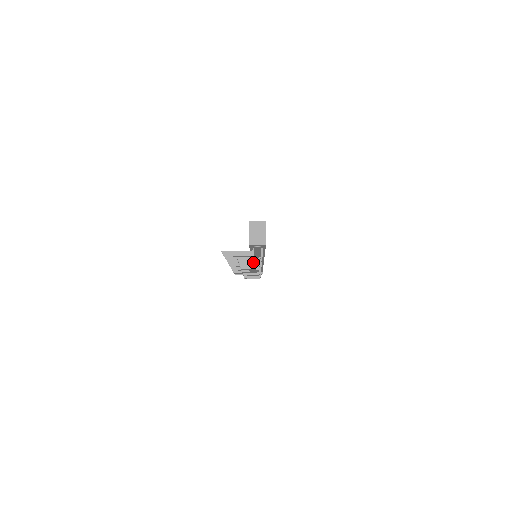
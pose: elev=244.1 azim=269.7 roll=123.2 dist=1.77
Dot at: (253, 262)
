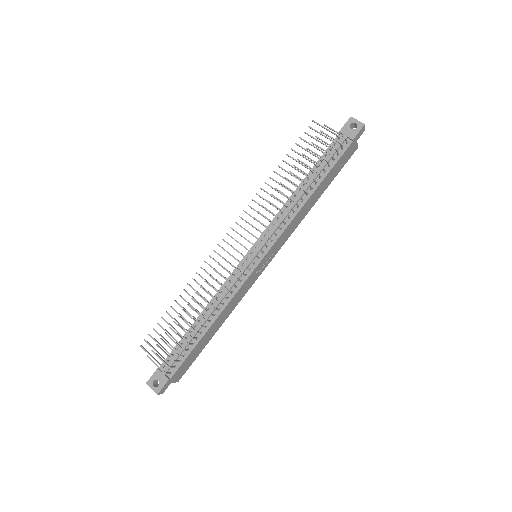
Dot at: (315, 162)
